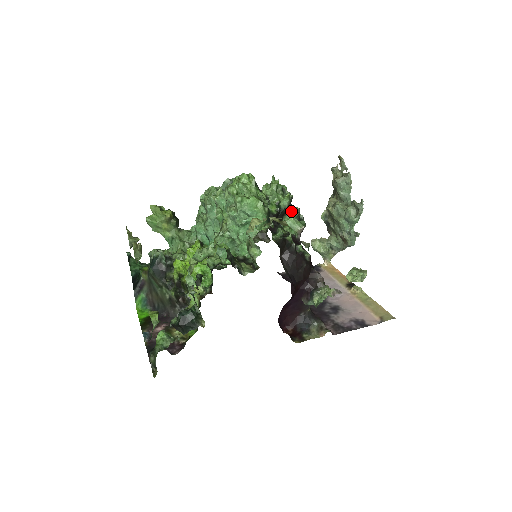
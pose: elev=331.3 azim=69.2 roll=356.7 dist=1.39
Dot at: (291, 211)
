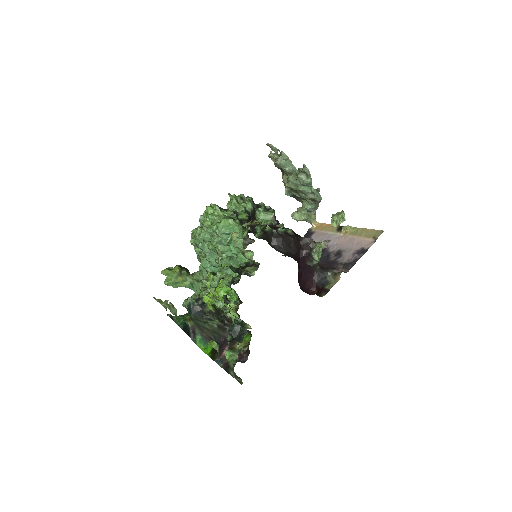
Dot at: (258, 209)
